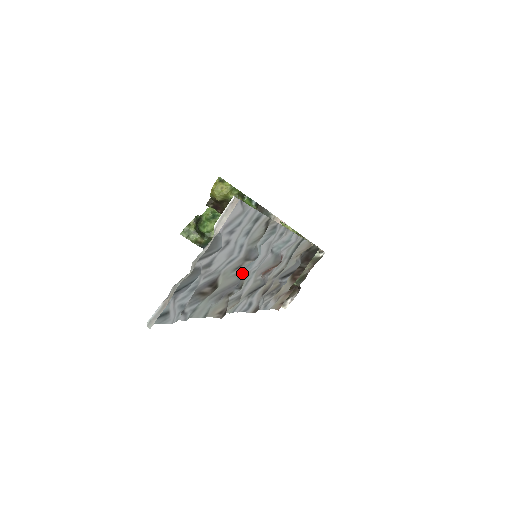
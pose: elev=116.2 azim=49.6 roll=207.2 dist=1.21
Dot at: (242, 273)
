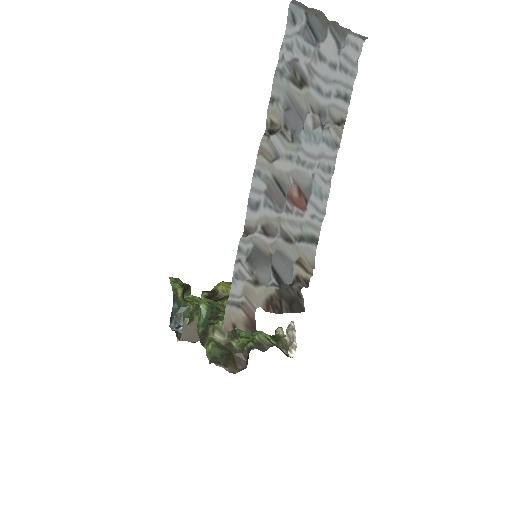
Dot at: (301, 132)
